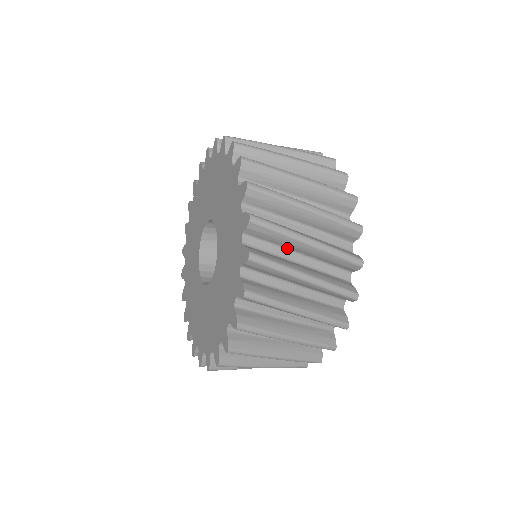
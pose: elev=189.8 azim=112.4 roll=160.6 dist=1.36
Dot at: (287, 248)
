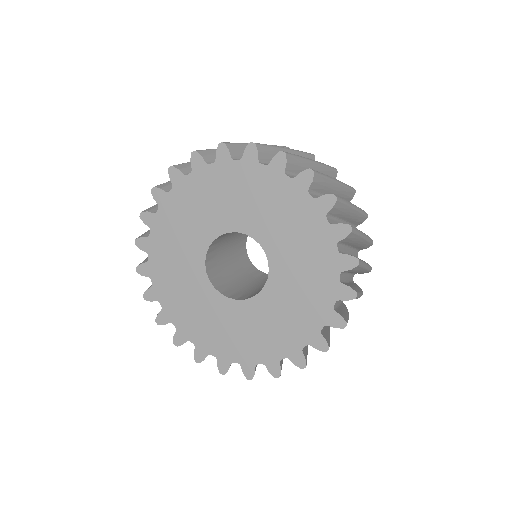
Dot at: (340, 219)
